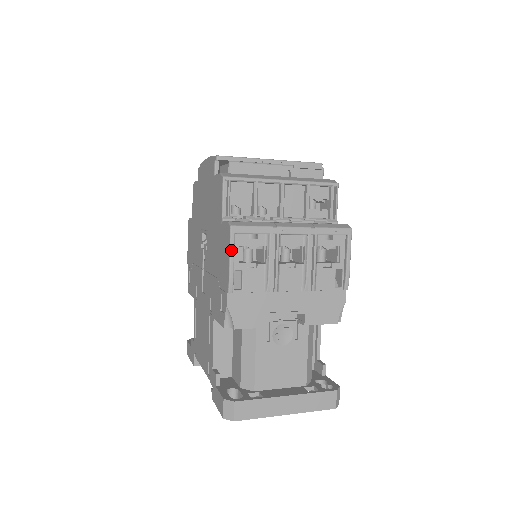
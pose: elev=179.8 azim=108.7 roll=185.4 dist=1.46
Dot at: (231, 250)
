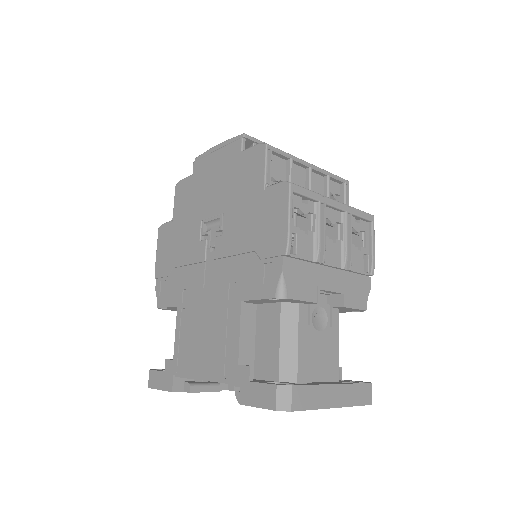
Dot at: (290, 207)
